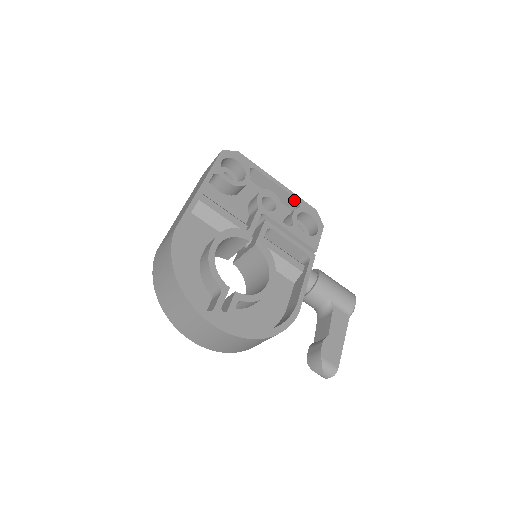
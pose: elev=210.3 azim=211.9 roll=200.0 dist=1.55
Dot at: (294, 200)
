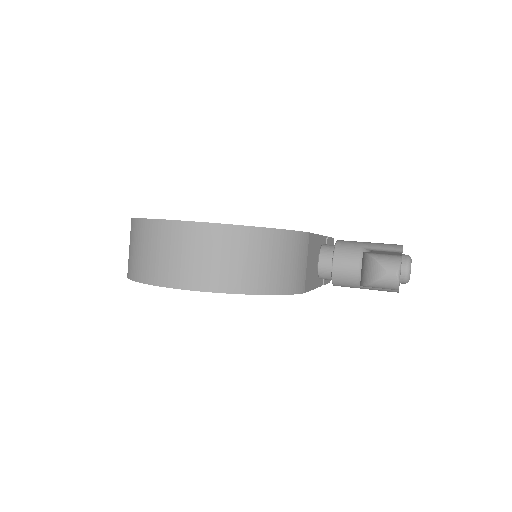
Dot at: occluded
